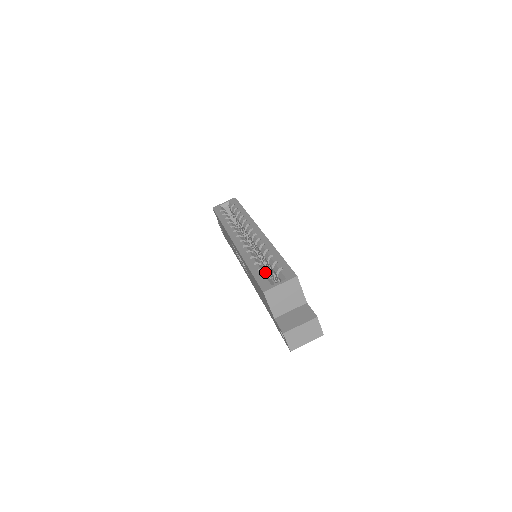
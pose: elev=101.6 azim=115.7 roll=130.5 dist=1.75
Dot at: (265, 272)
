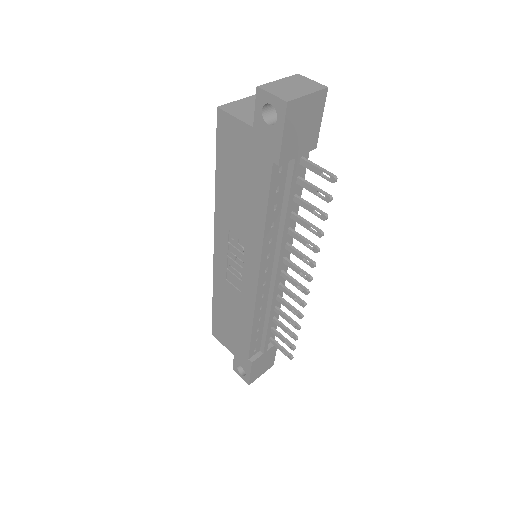
Dot at: occluded
